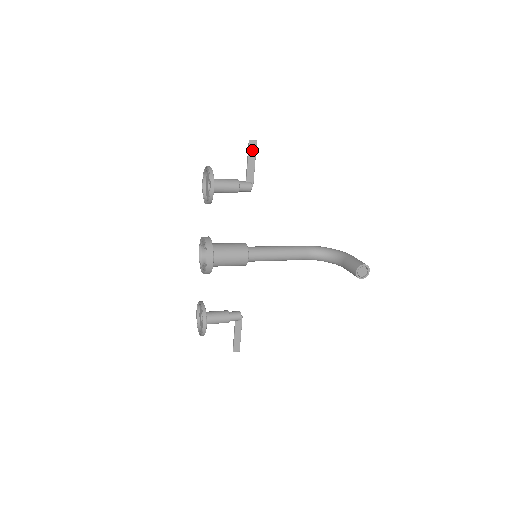
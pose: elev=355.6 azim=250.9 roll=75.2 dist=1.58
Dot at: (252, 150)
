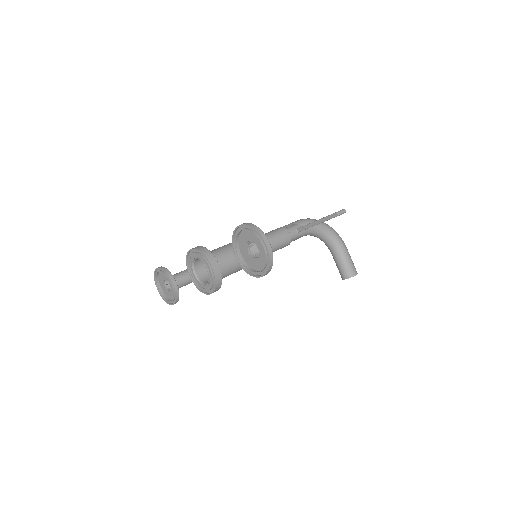
Dot at: occluded
